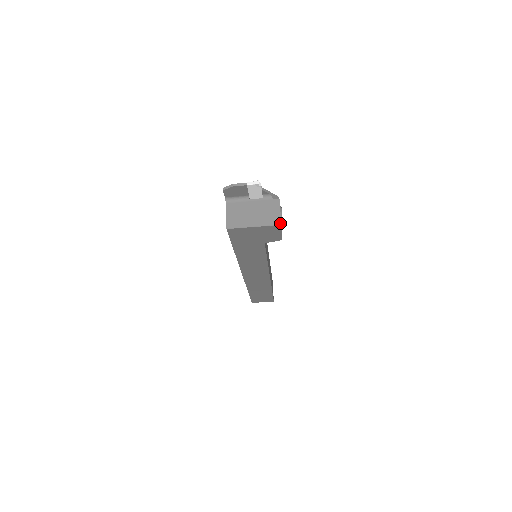
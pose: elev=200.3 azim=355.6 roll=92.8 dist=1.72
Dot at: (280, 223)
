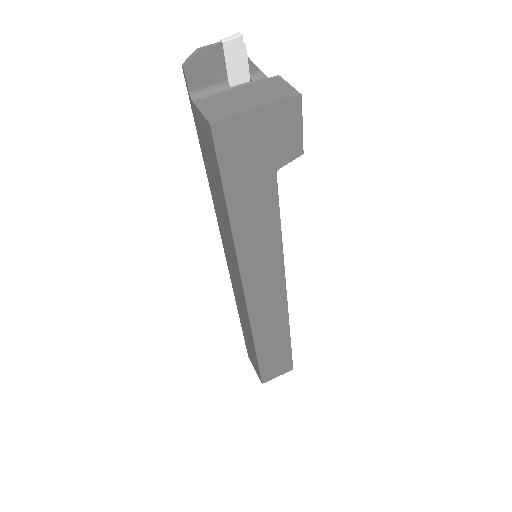
Dot at: (298, 93)
